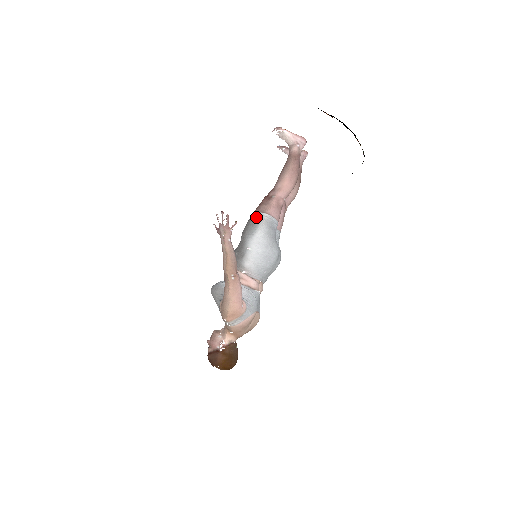
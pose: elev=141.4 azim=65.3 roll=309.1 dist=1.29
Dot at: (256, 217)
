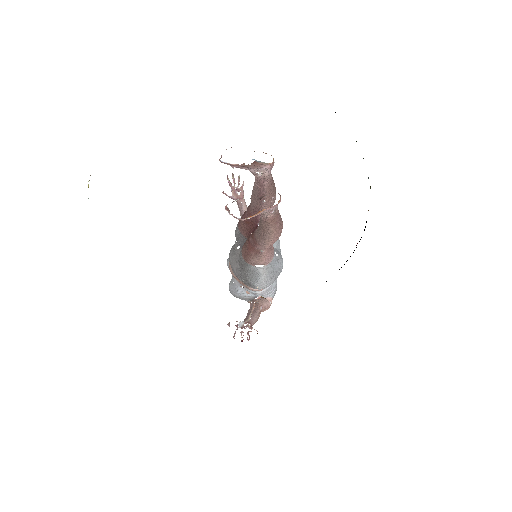
Dot at: (252, 269)
